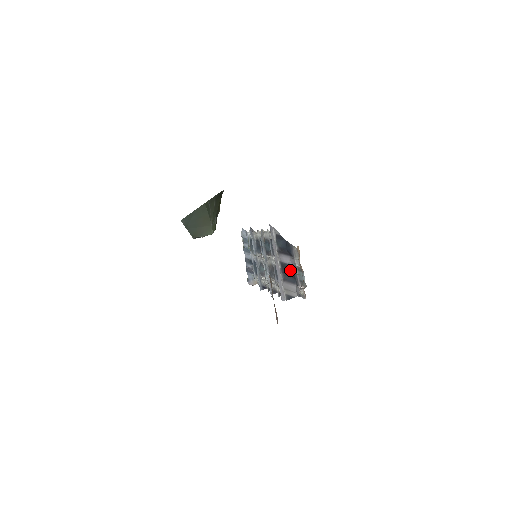
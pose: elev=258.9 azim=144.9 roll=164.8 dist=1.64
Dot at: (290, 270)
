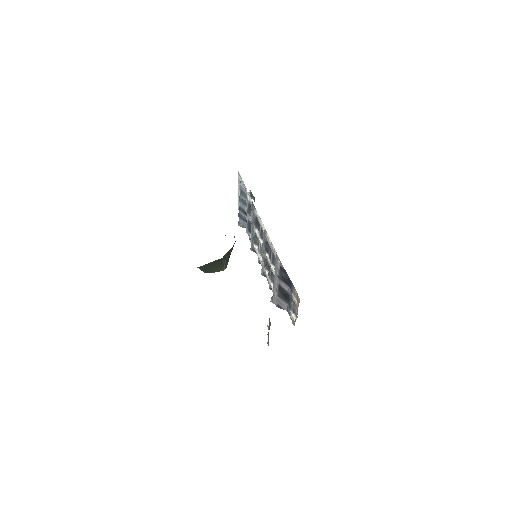
Dot at: (286, 295)
